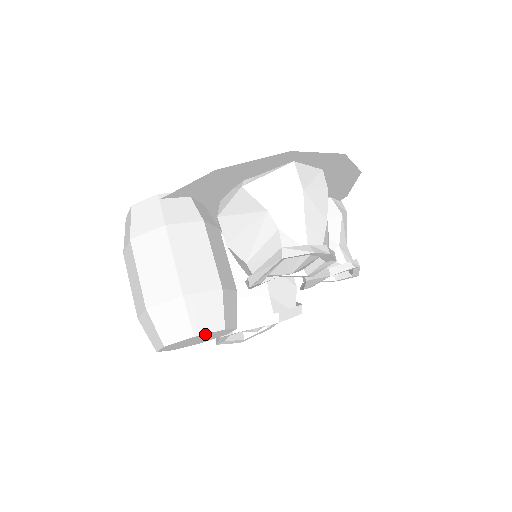
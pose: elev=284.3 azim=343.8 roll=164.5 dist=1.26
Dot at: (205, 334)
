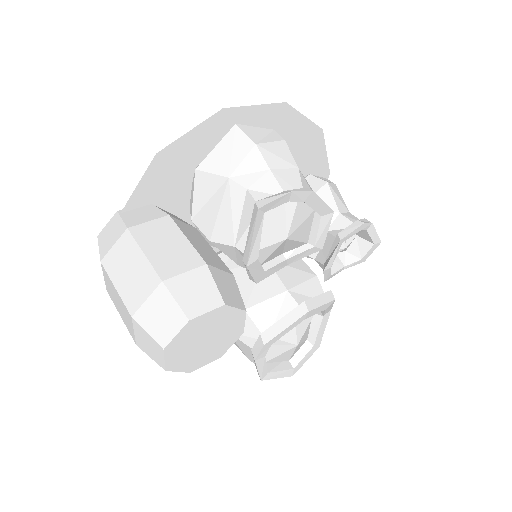
Dot at: (203, 316)
